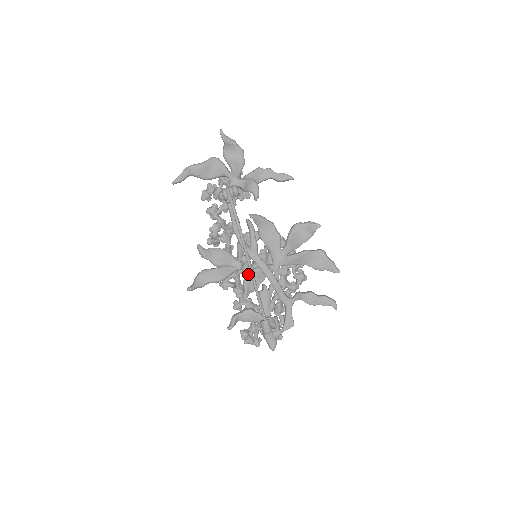
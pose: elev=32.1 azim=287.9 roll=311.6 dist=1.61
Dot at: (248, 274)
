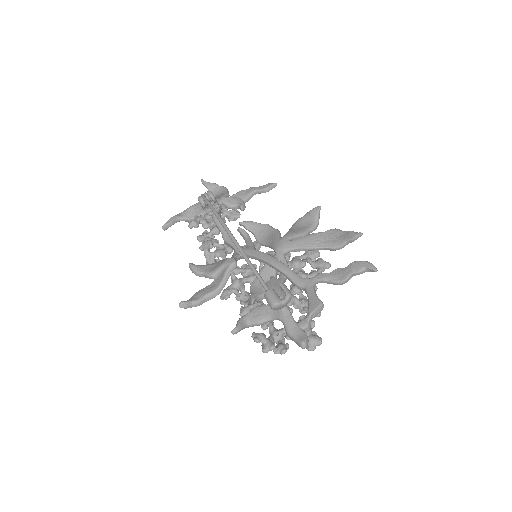
Dot at: (254, 280)
